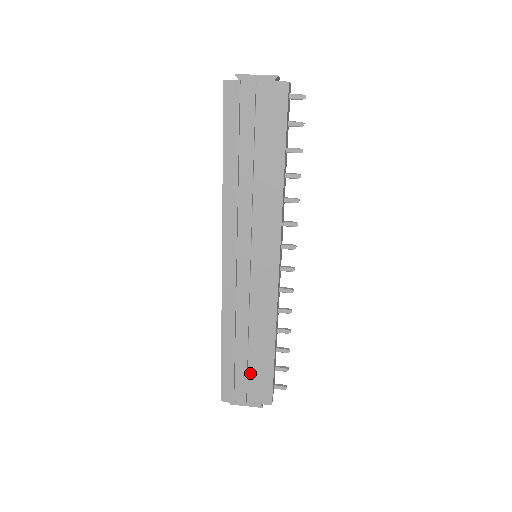
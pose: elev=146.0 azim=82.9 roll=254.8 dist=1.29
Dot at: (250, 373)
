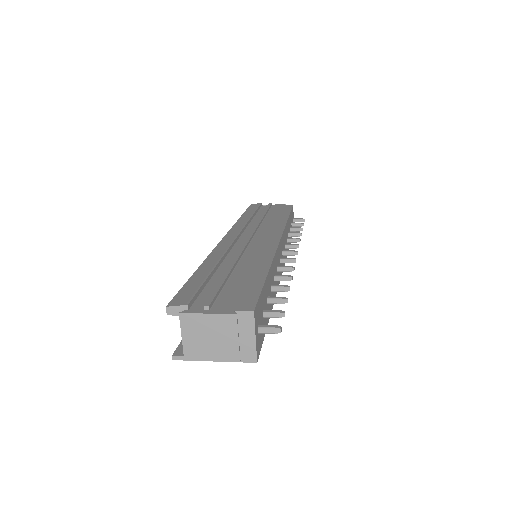
Dot at: (227, 288)
